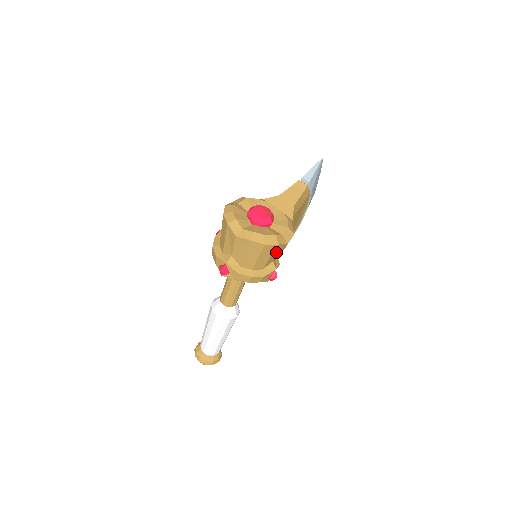
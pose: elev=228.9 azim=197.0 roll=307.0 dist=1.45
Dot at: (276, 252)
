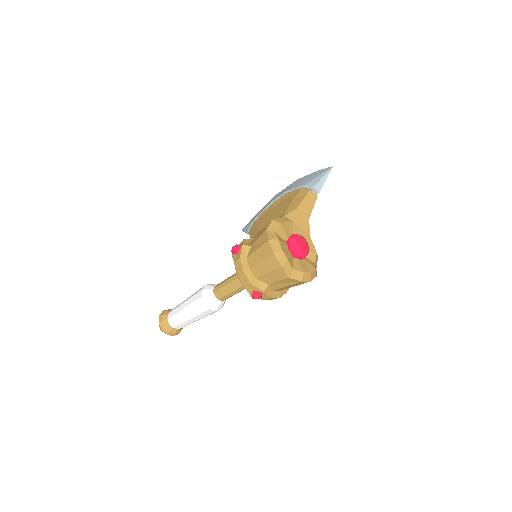
Dot at: occluded
